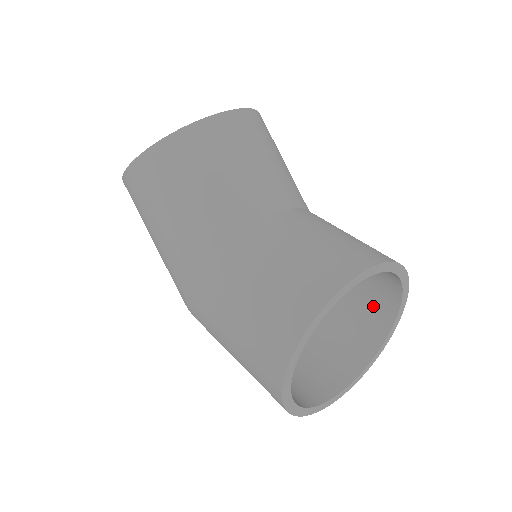
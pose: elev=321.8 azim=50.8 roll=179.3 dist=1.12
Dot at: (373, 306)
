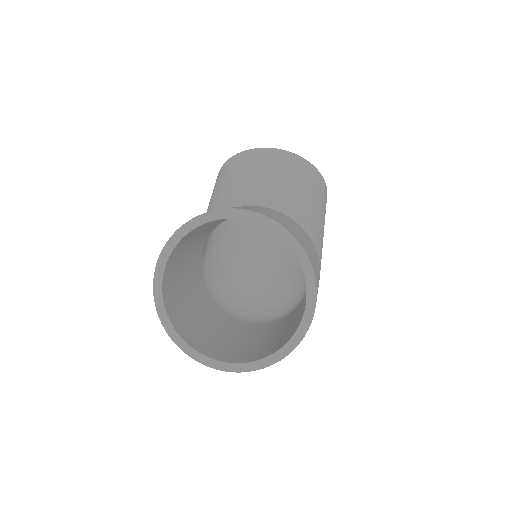
Dot at: occluded
